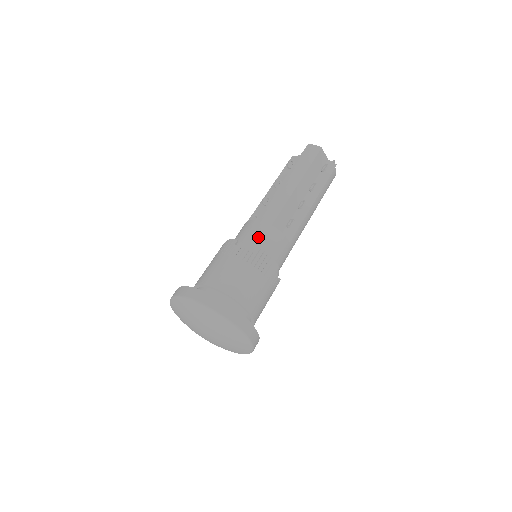
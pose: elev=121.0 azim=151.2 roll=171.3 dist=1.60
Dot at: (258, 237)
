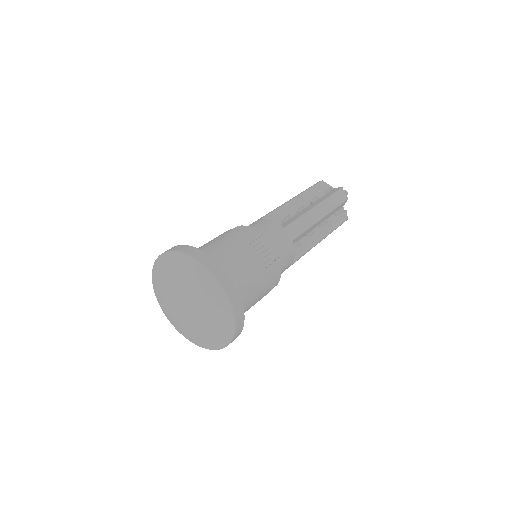
Dot at: occluded
